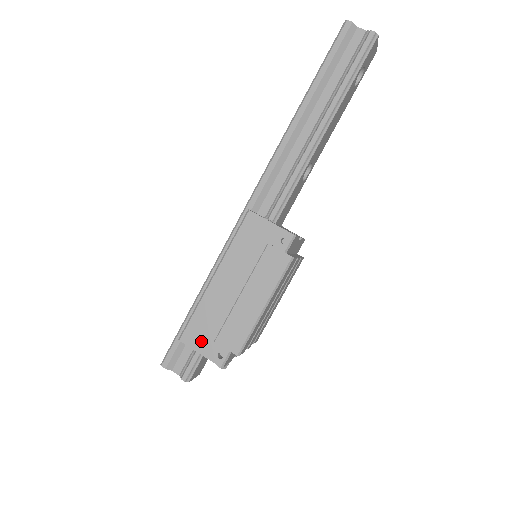
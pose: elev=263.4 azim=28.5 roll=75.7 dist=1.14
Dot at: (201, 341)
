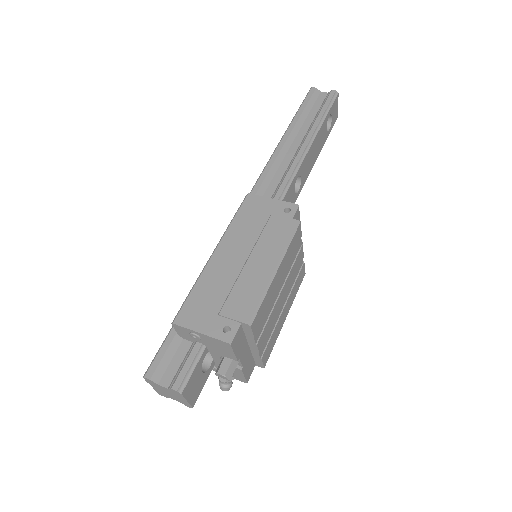
Dot at: (201, 318)
